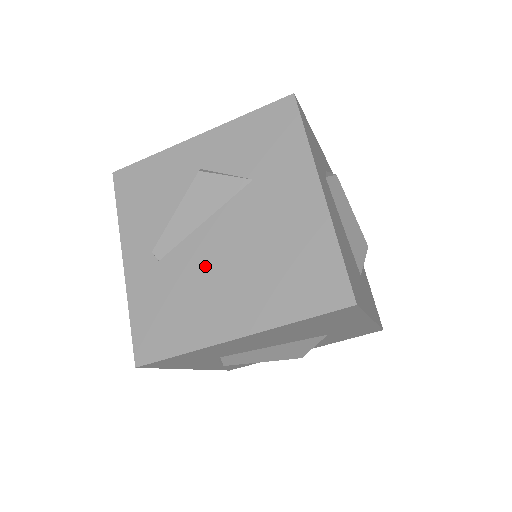
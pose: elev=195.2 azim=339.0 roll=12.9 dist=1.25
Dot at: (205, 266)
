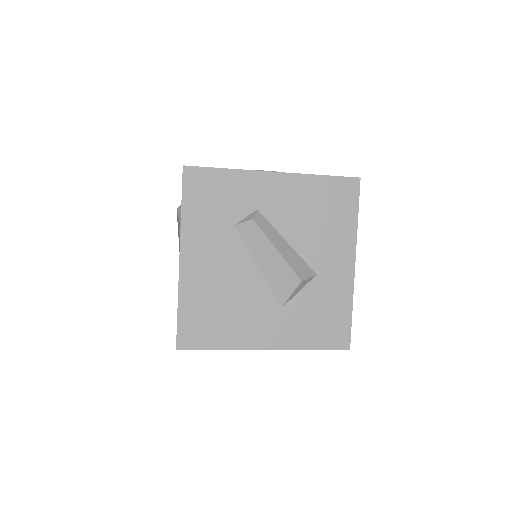
Dot at: occluded
